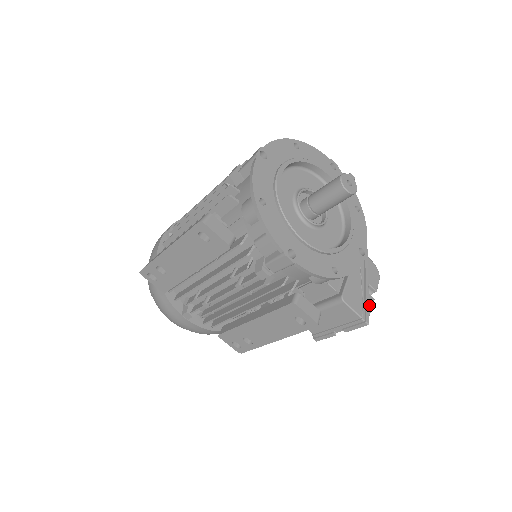
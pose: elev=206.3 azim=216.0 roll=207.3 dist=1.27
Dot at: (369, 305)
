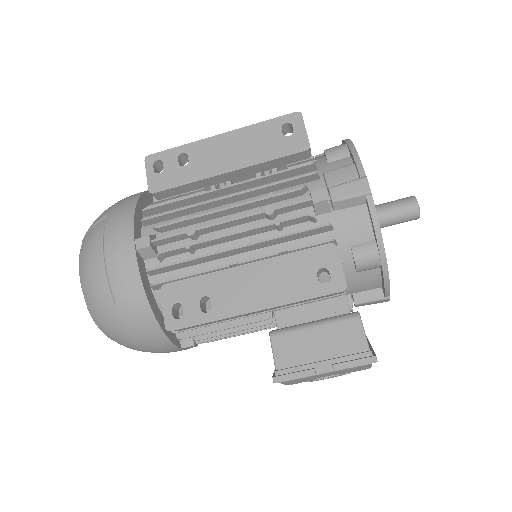
Dot at: occluded
